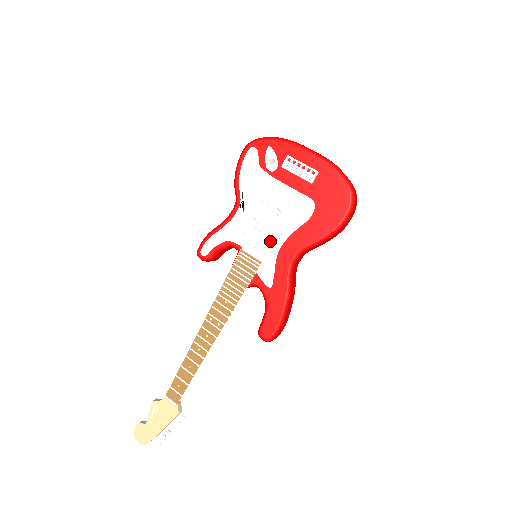
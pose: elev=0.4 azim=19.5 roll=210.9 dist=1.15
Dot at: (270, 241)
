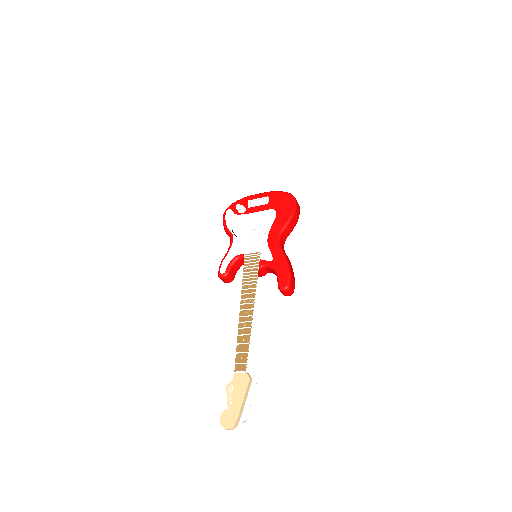
Dot at: (260, 240)
